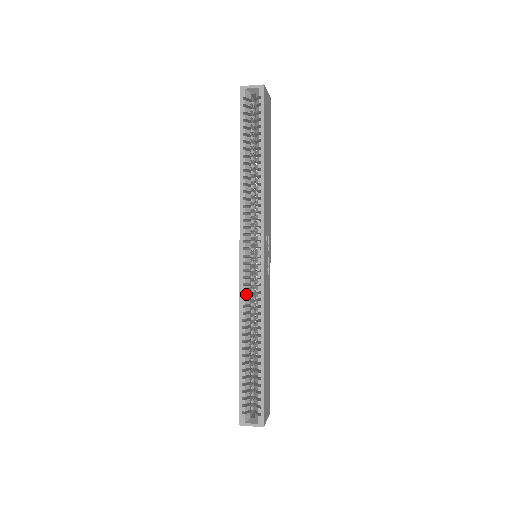
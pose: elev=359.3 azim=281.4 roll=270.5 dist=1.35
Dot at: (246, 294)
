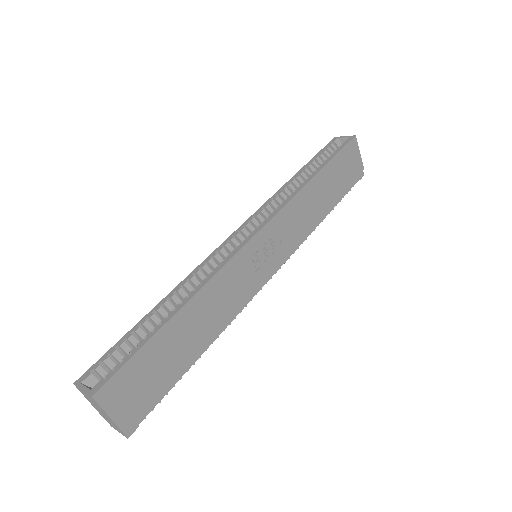
Dot at: (212, 261)
